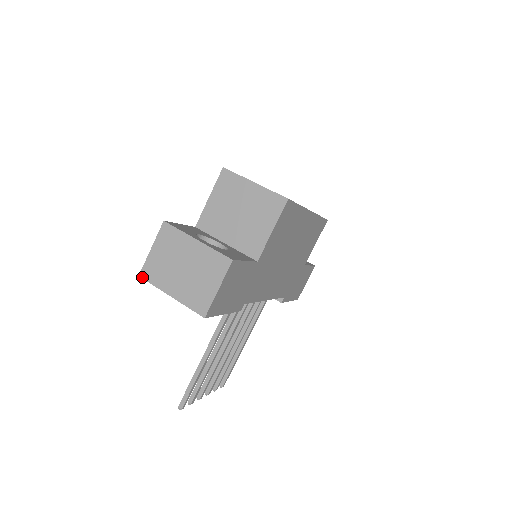
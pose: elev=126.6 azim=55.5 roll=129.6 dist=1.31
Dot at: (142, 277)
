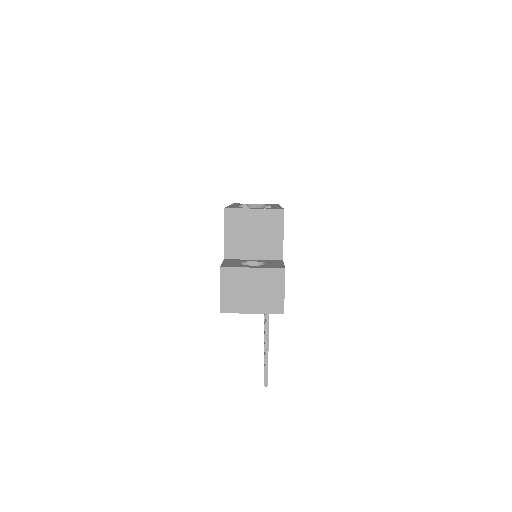
Dot at: (223, 312)
